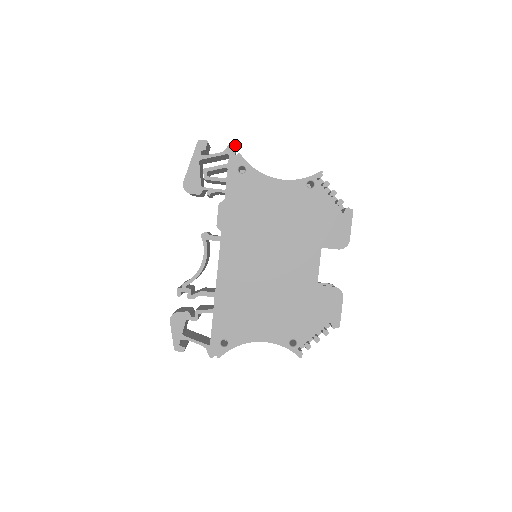
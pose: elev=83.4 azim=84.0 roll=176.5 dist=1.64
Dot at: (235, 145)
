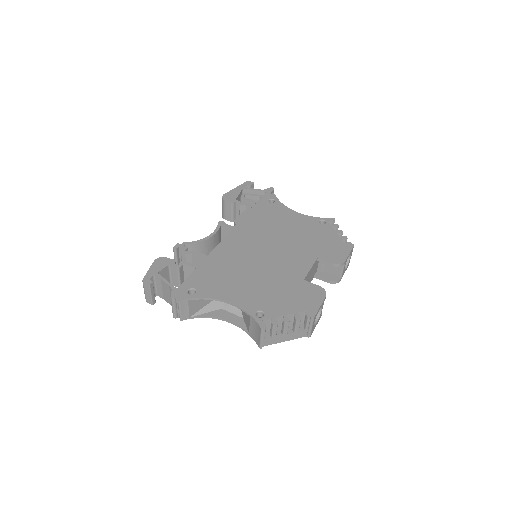
Dot at: (273, 189)
